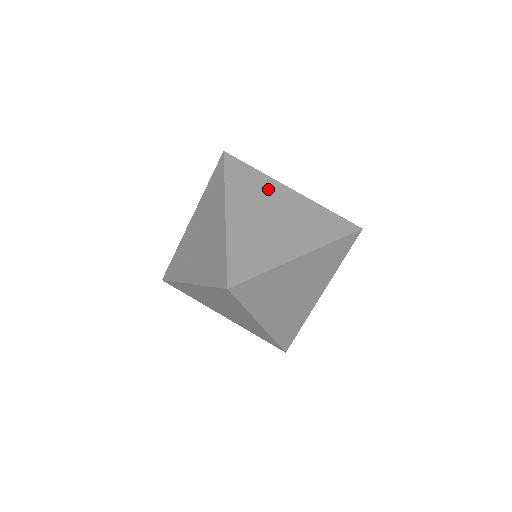
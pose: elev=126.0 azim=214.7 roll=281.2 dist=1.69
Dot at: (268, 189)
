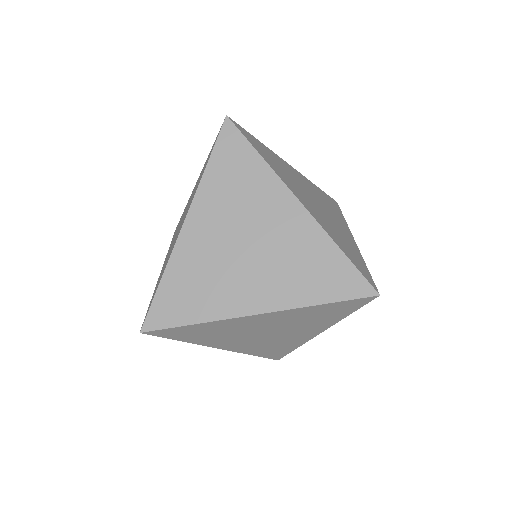
Dot at: (337, 216)
